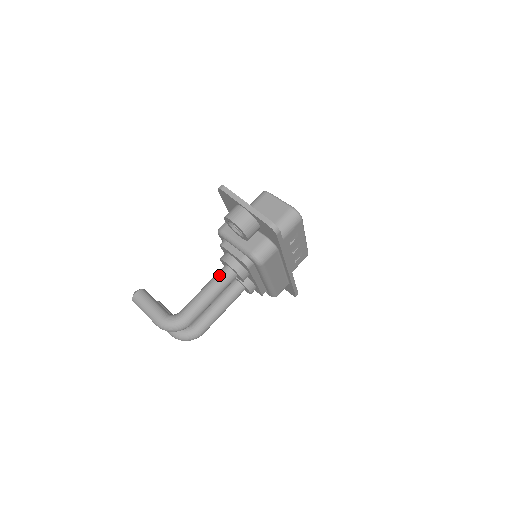
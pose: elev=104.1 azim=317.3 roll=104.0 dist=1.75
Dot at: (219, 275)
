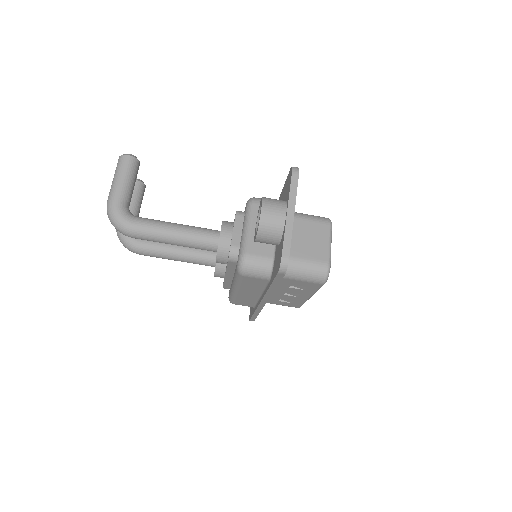
Dot at: (203, 232)
